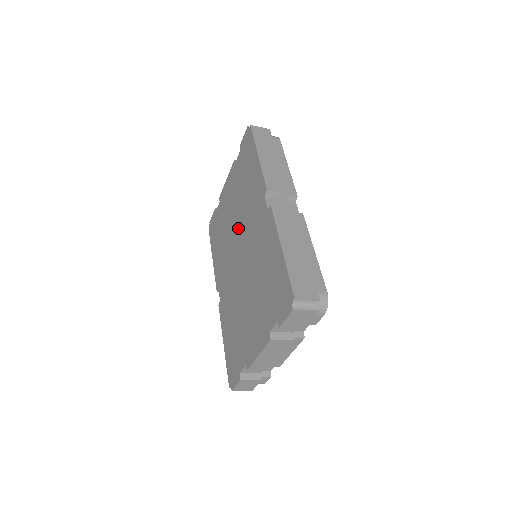
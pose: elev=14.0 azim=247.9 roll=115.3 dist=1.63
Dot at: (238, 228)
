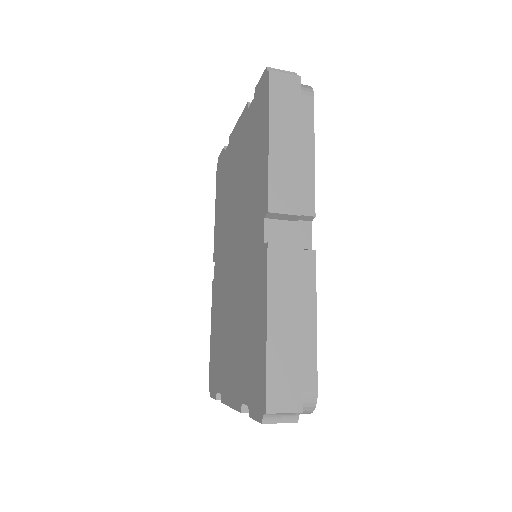
Dot at: (237, 215)
